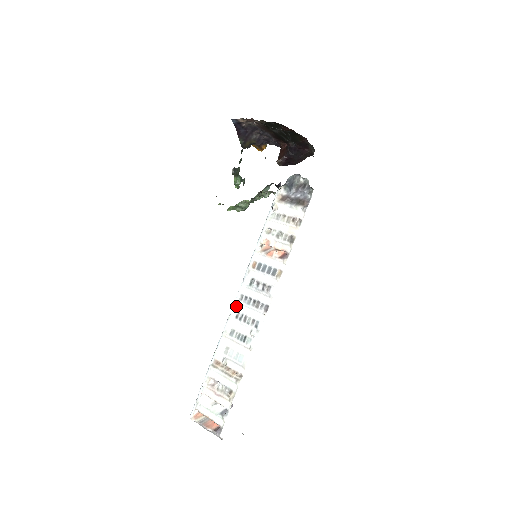
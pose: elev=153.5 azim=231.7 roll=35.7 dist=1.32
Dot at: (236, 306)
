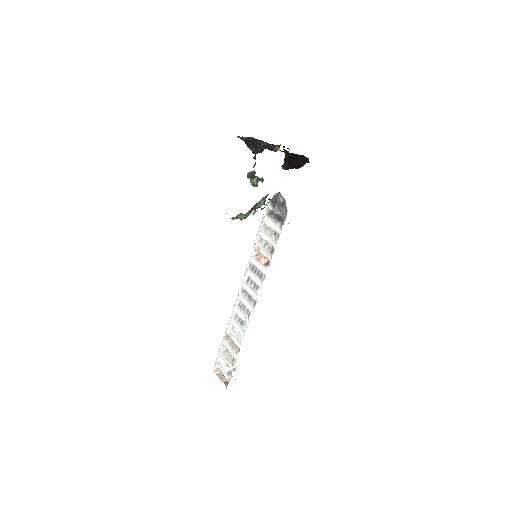
Dot at: (238, 297)
